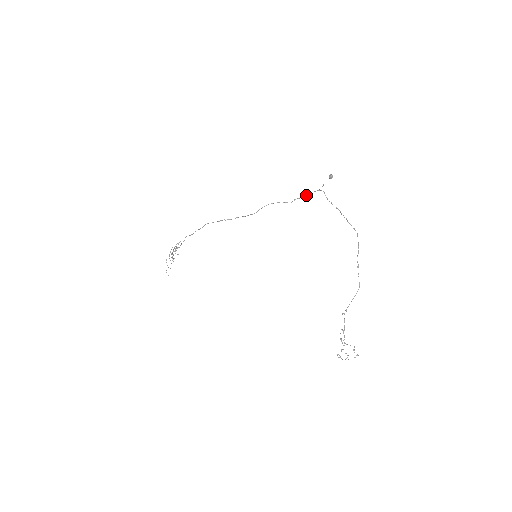
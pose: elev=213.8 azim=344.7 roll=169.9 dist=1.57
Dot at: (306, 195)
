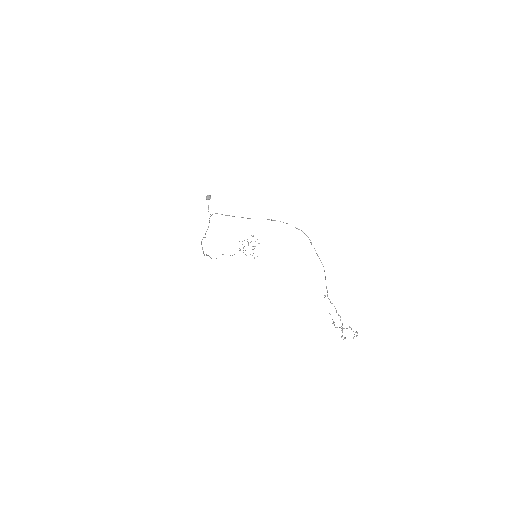
Dot at: occluded
